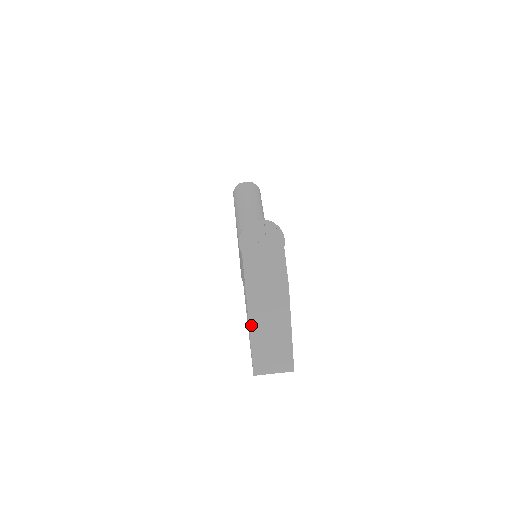
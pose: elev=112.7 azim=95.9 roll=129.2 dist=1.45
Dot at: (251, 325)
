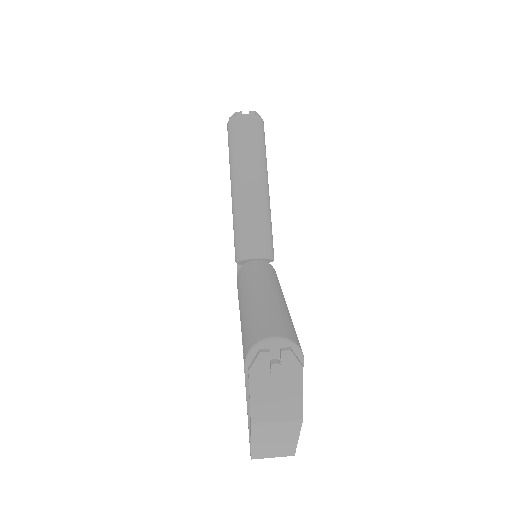
Dot at: (253, 440)
